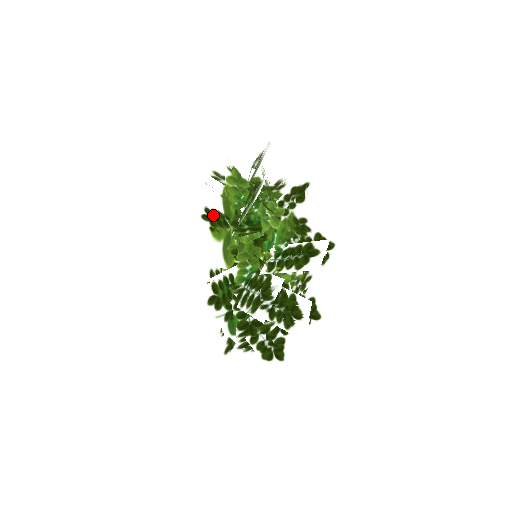
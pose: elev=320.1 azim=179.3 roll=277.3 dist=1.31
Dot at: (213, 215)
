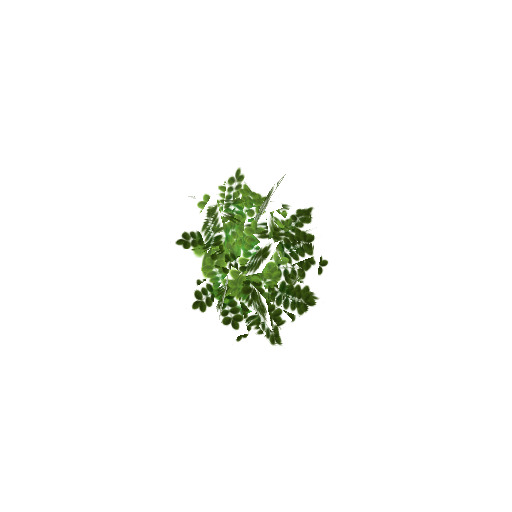
Dot at: (189, 238)
